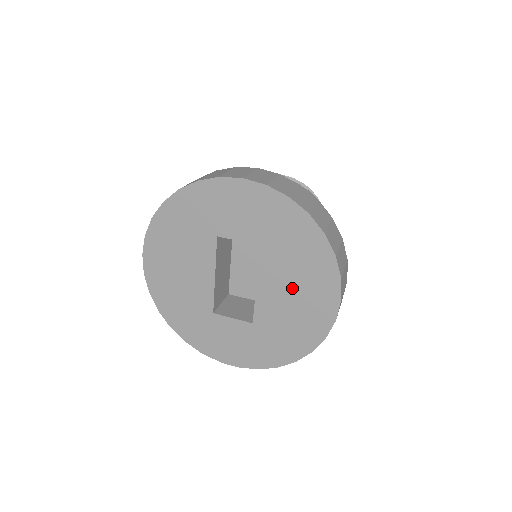
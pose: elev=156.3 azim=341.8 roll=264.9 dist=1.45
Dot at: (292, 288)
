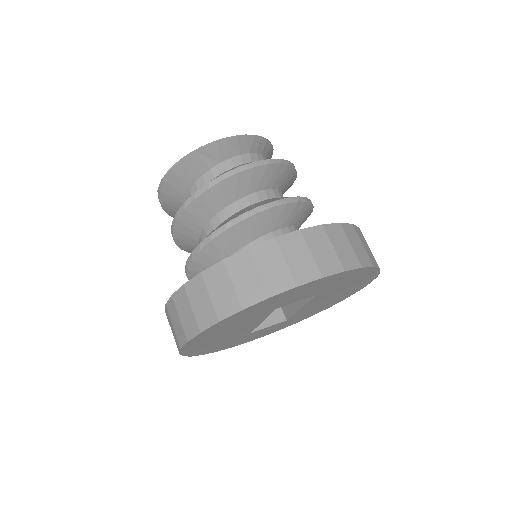
Dot at: (333, 296)
